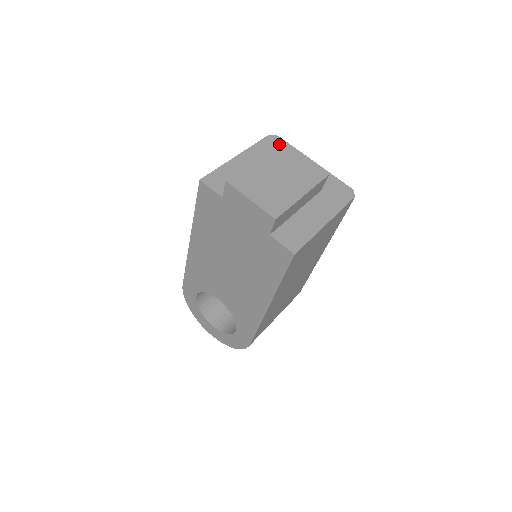
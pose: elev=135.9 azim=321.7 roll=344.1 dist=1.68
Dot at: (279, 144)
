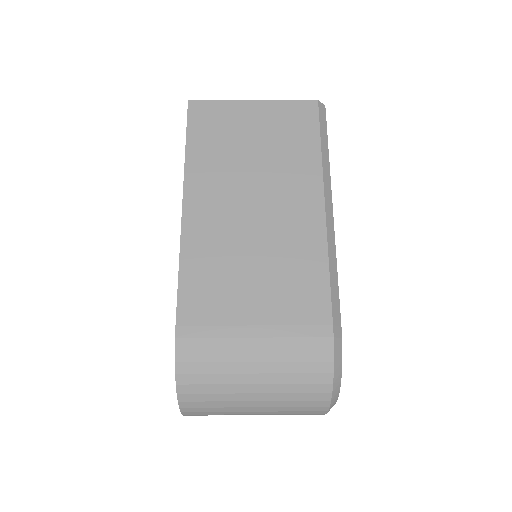
Dot at: occluded
